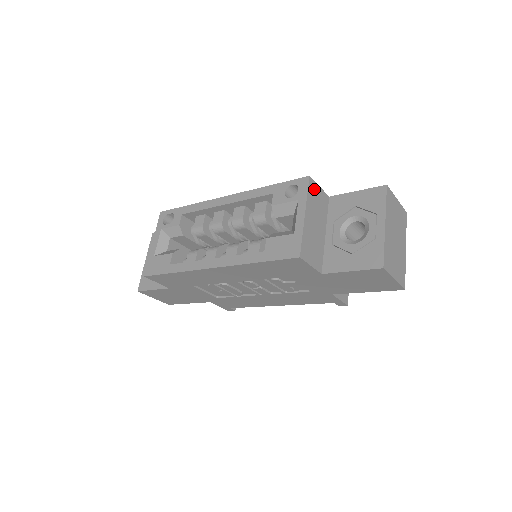
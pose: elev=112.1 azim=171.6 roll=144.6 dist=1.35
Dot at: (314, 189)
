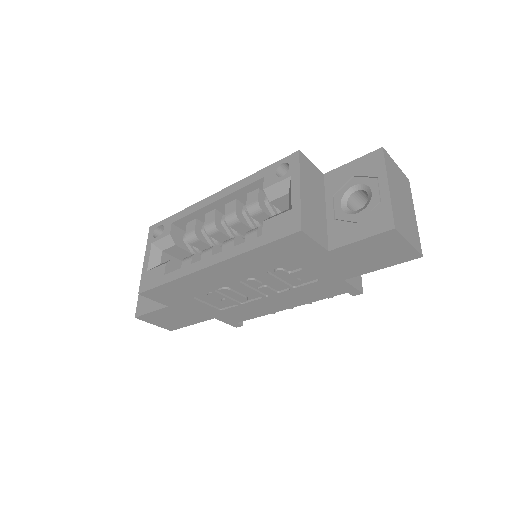
Dot at: (306, 164)
